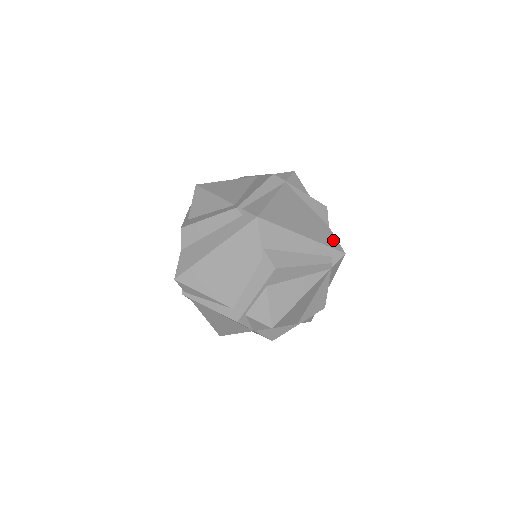
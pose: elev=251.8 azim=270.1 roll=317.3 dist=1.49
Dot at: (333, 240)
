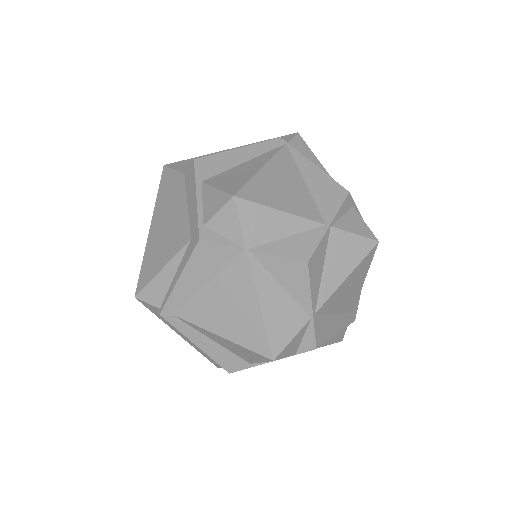
Dot at: occluded
